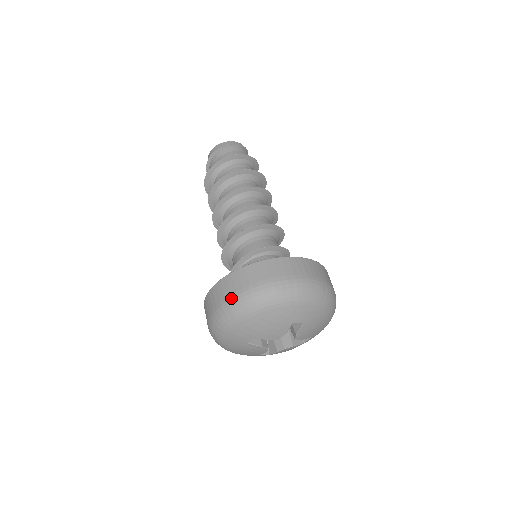
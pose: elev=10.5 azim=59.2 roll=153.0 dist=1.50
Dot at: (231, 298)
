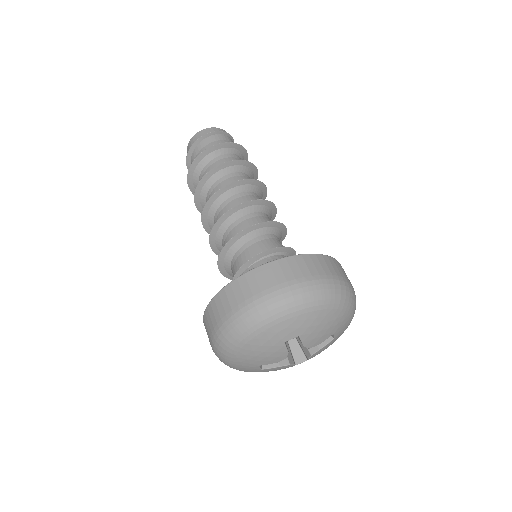
Dot at: (306, 281)
